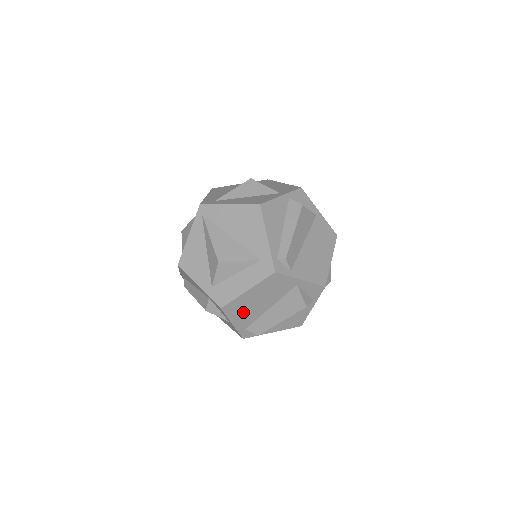
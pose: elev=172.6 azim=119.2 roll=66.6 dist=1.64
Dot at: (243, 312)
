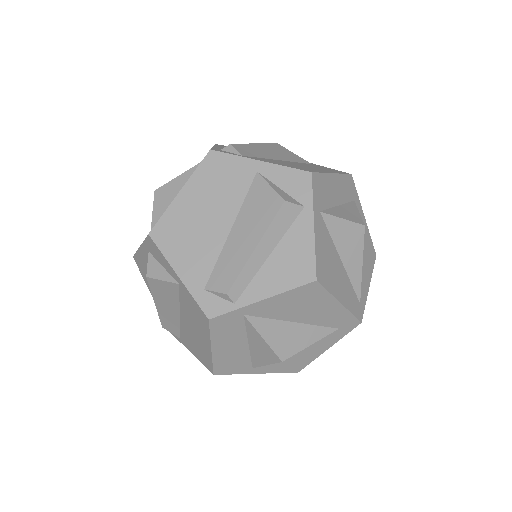
Dot at: (187, 243)
